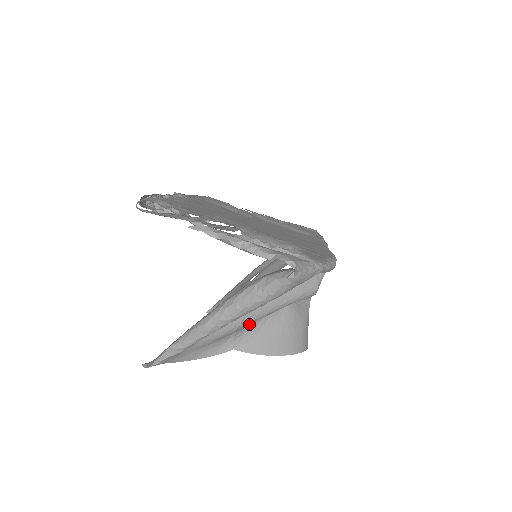
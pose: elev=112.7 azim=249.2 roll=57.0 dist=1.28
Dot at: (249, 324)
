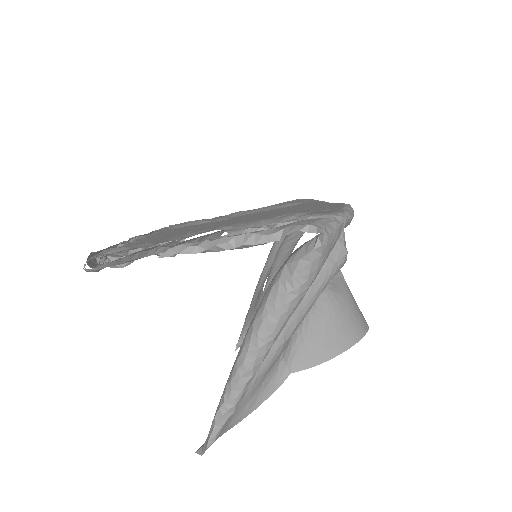
Dot at: (292, 335)
